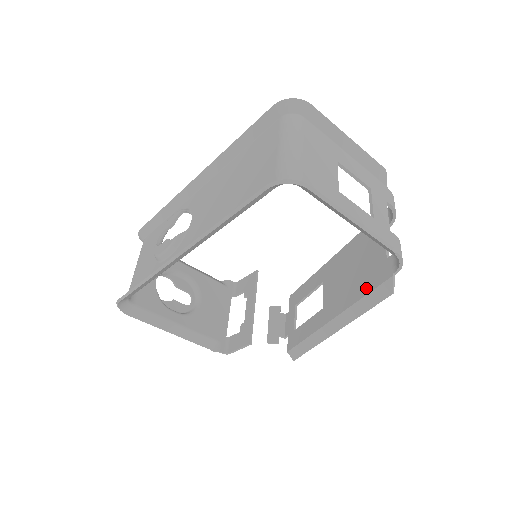
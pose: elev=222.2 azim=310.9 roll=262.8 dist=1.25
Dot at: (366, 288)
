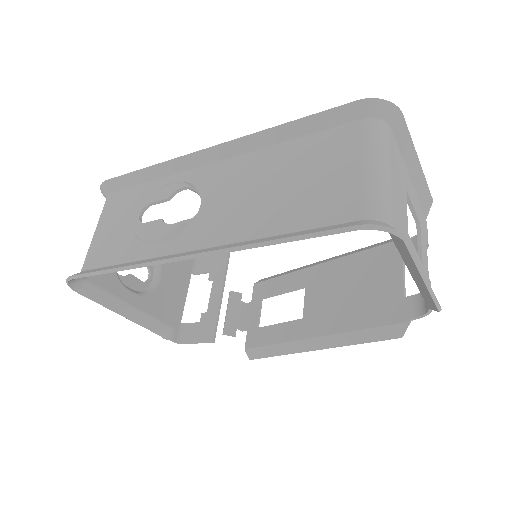
Dot at: (370, 320)
